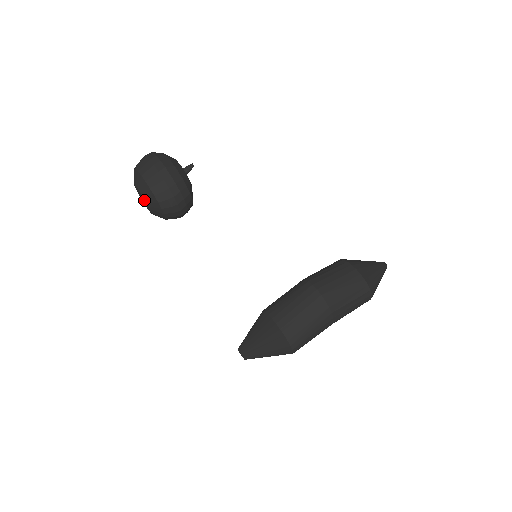
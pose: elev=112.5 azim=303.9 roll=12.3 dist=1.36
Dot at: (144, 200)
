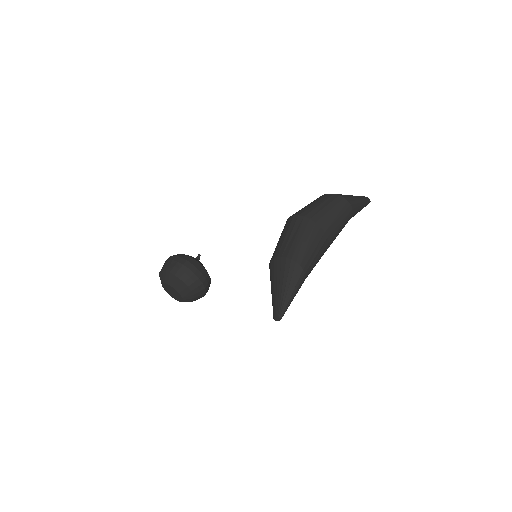
Dot at: (170, 288)
